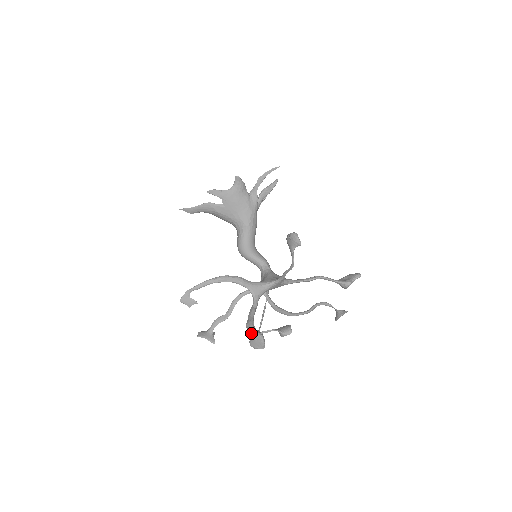
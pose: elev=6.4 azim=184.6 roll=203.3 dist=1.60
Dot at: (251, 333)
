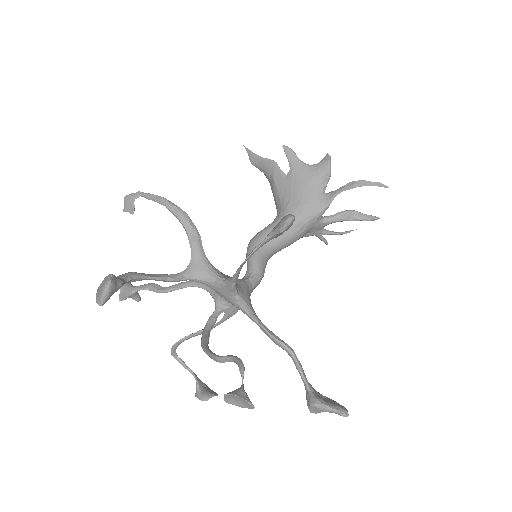
Dot at: occluded
